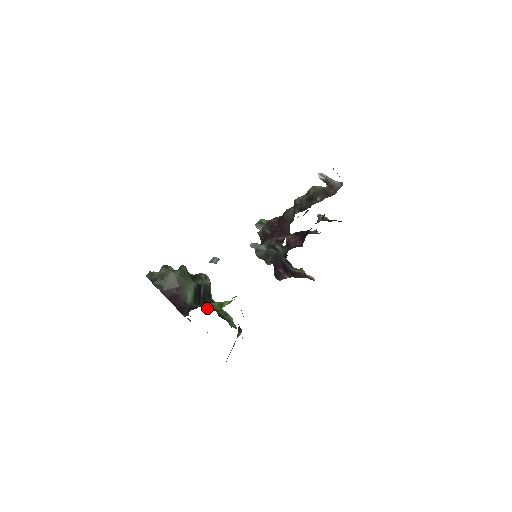
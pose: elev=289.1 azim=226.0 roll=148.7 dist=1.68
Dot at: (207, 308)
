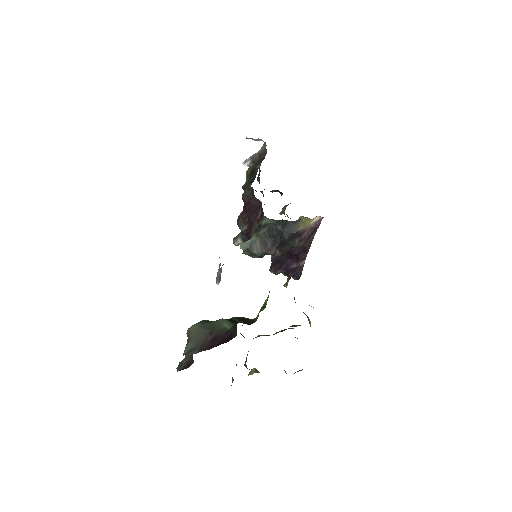
Dot at: occluded
